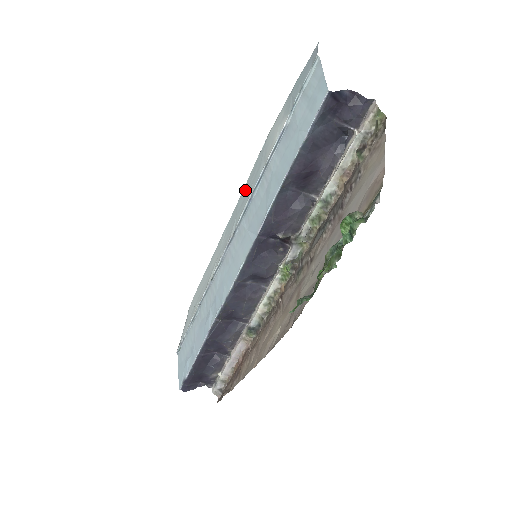
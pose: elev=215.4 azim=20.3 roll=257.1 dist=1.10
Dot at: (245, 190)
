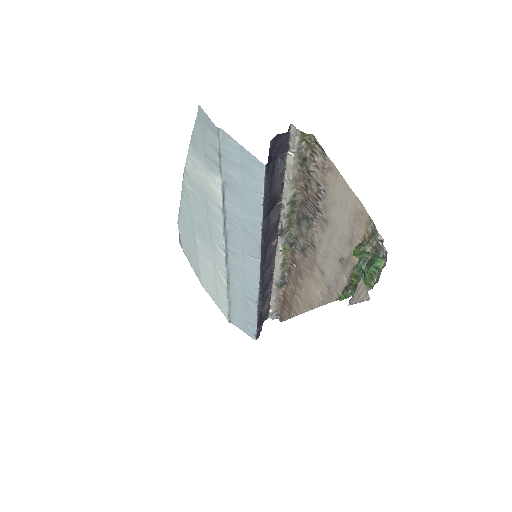
Dot at: (199, 216)
